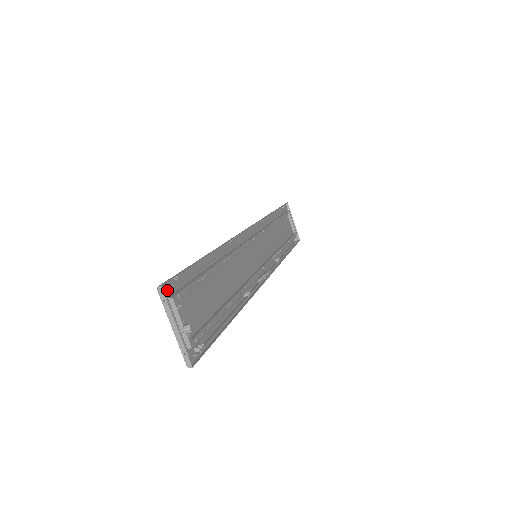
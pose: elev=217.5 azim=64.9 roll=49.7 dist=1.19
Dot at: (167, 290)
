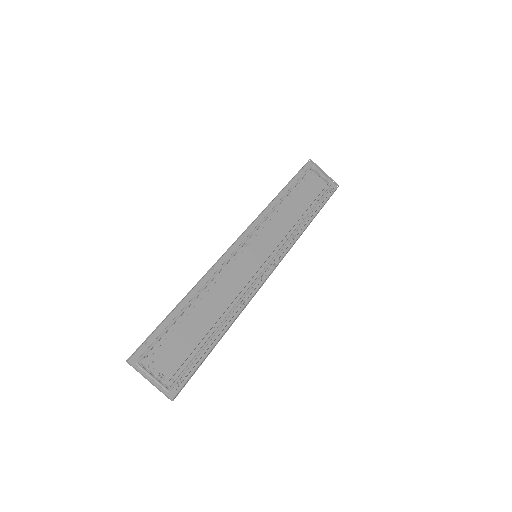
Dot at: (138, 357)
